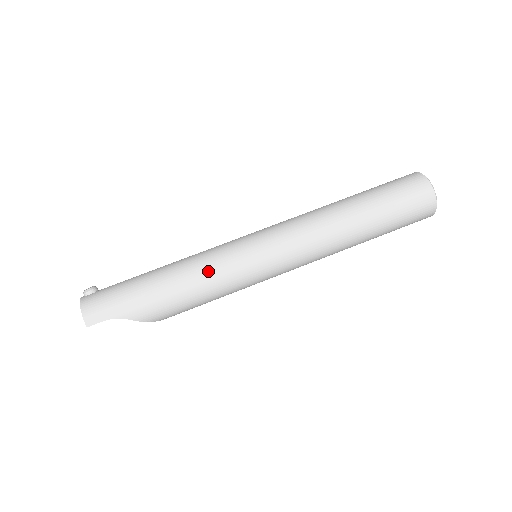
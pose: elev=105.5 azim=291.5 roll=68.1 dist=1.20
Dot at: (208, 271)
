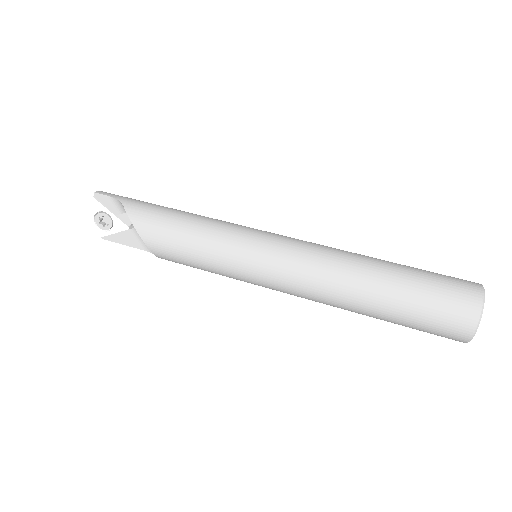
Dot at: (211, 218)
